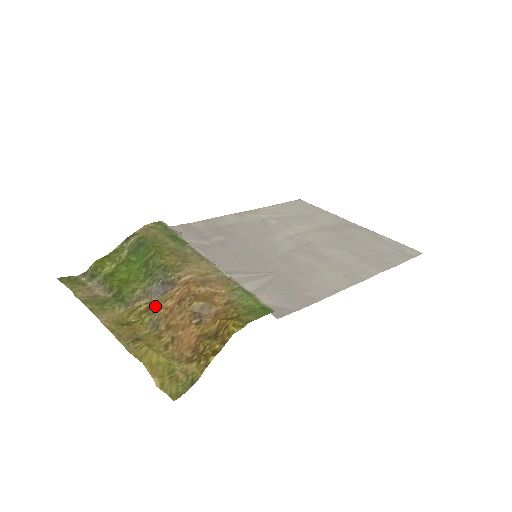
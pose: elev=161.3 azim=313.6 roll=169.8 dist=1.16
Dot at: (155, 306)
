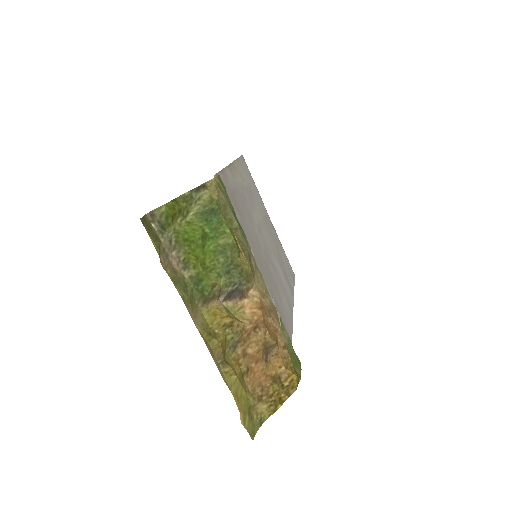
Dot at: (239, 325)
